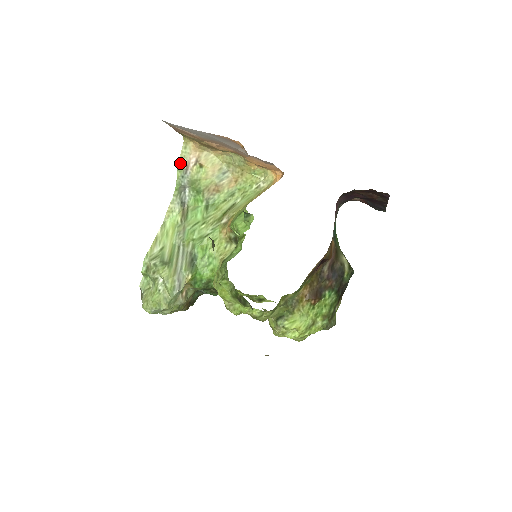
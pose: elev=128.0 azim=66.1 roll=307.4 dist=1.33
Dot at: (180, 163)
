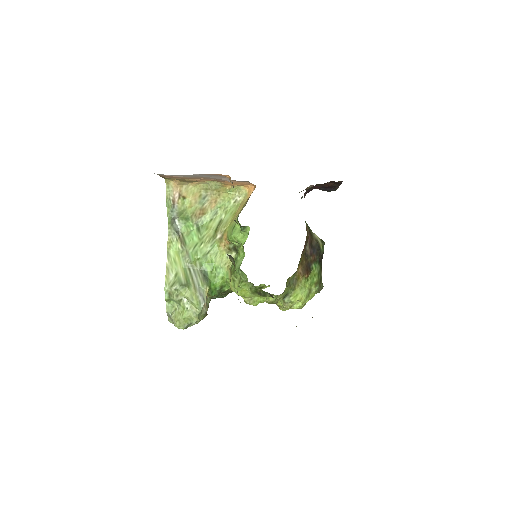
Dot at: (167, 201)
